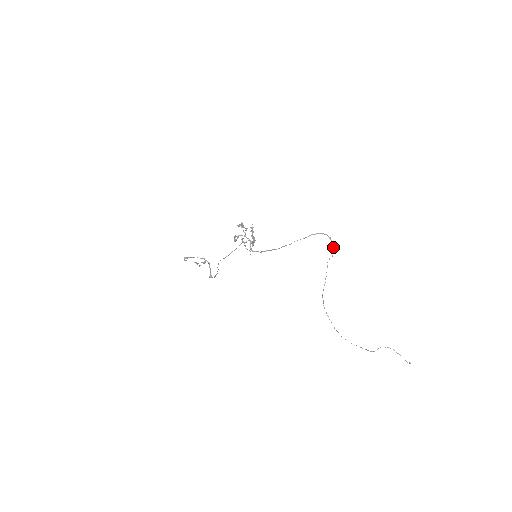
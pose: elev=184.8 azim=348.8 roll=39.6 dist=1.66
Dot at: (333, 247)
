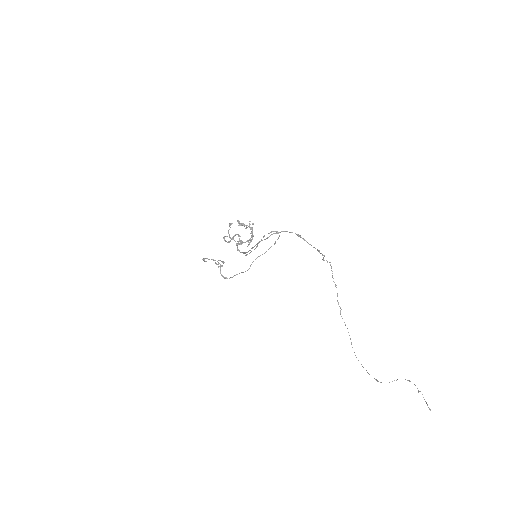
Dot at: occluded
